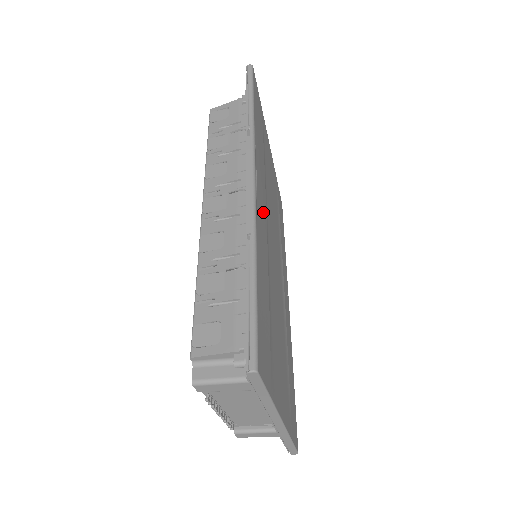
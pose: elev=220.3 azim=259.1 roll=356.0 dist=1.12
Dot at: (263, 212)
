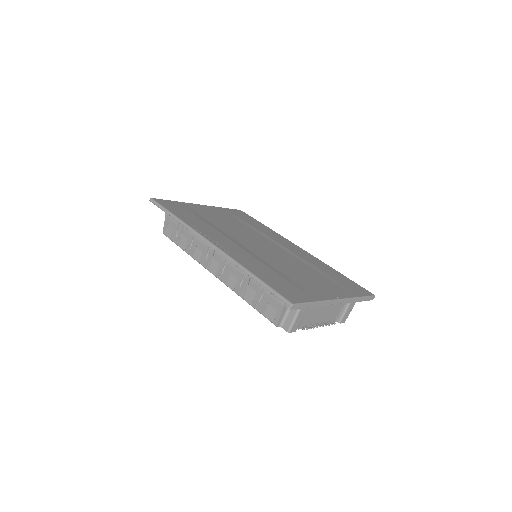
Dot at: (232, 246)
